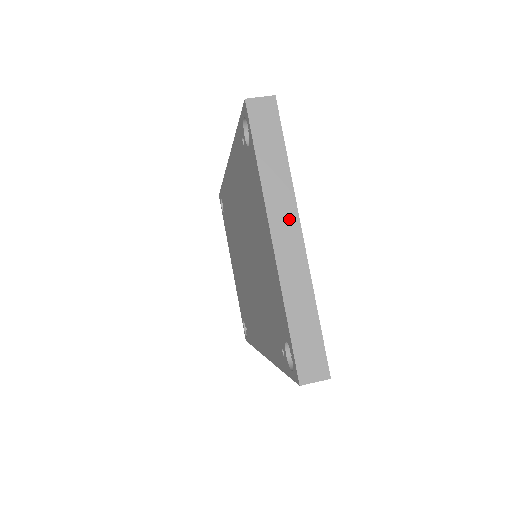
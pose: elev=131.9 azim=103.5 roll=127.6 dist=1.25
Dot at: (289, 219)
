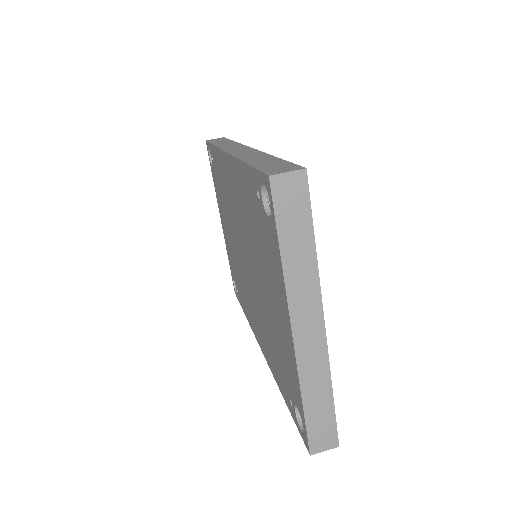
Dot at: (312, 311)
